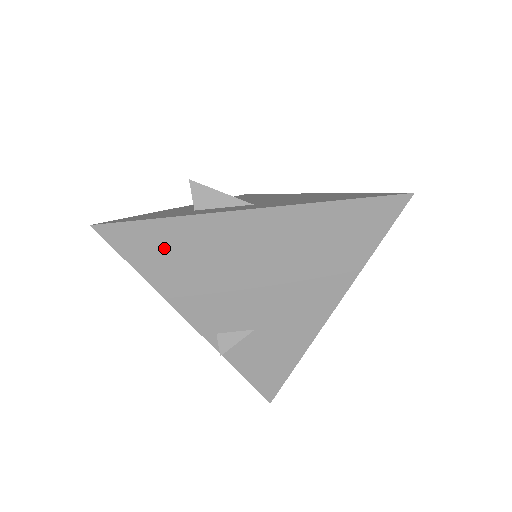
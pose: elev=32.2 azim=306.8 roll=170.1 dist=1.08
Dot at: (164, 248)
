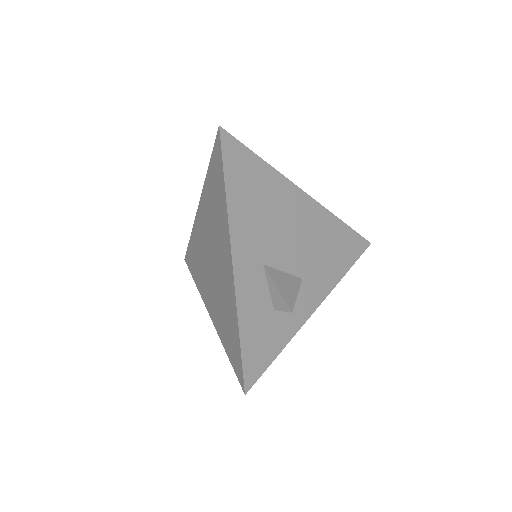
Dot at: occluded
